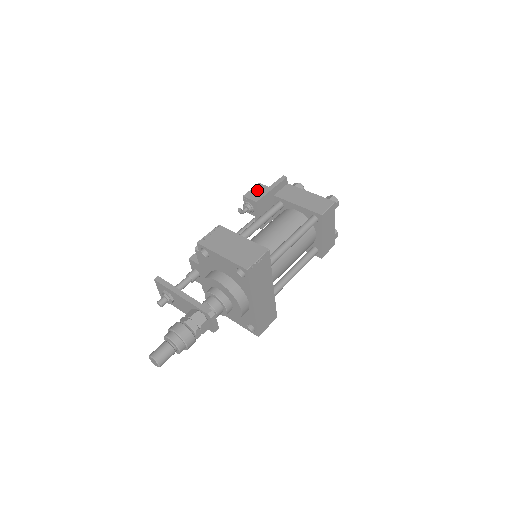
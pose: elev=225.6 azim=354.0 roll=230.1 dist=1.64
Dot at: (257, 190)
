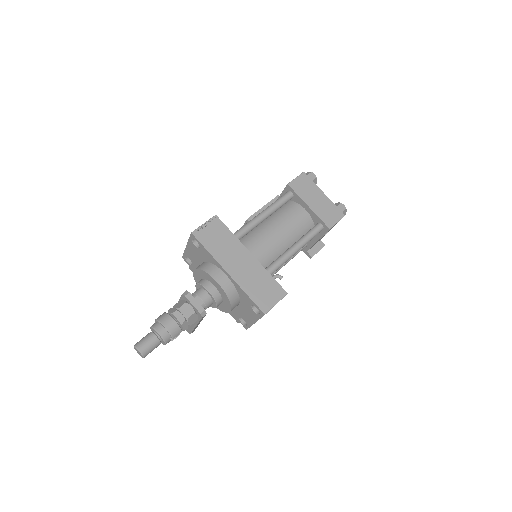
Dot at: occluded
